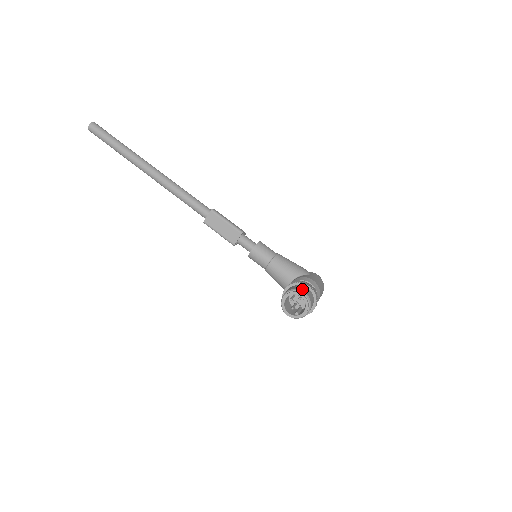
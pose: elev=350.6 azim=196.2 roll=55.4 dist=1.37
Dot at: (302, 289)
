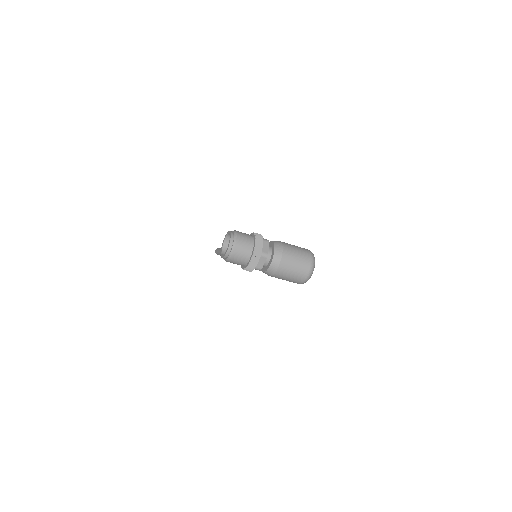
Dot at: occluded
